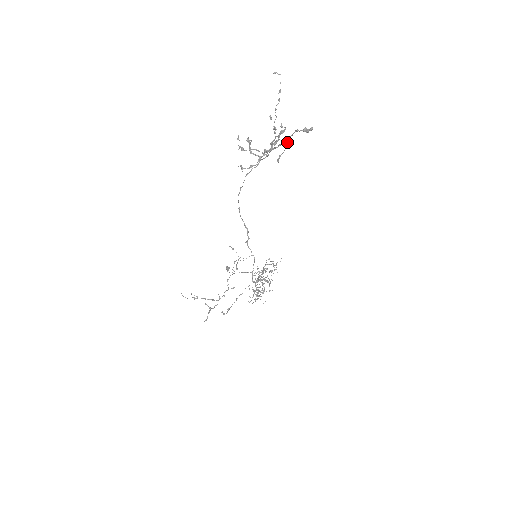
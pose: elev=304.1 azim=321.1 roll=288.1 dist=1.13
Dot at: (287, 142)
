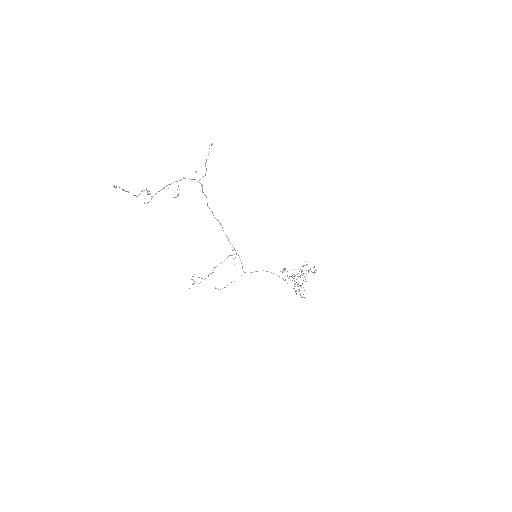
Dot at: occluded
